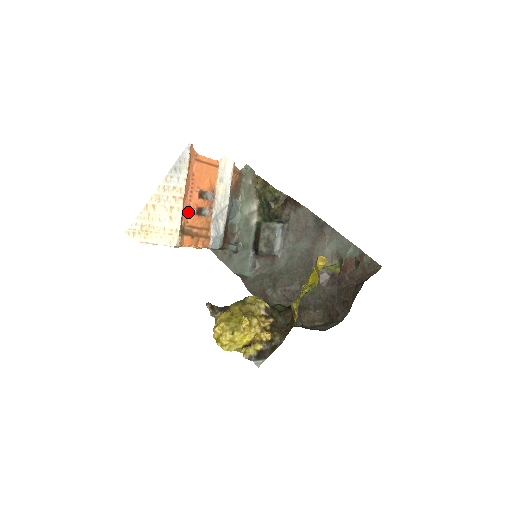
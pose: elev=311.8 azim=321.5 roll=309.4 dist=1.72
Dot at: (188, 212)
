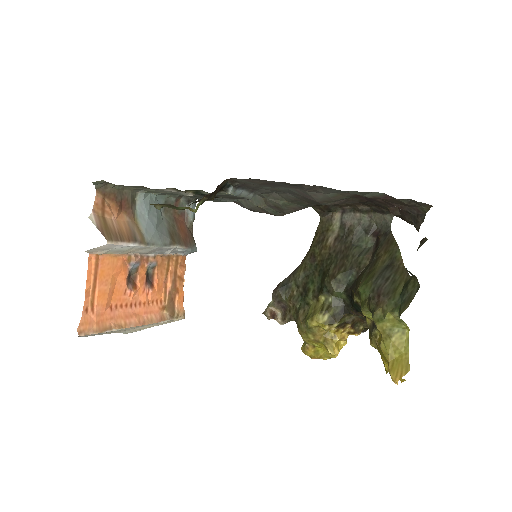
Dot at: (151, 303)
